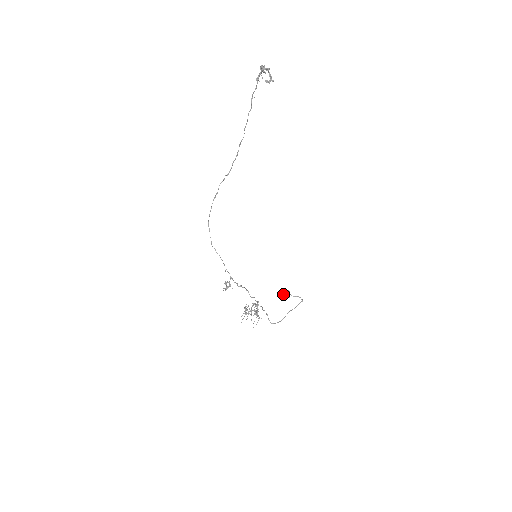
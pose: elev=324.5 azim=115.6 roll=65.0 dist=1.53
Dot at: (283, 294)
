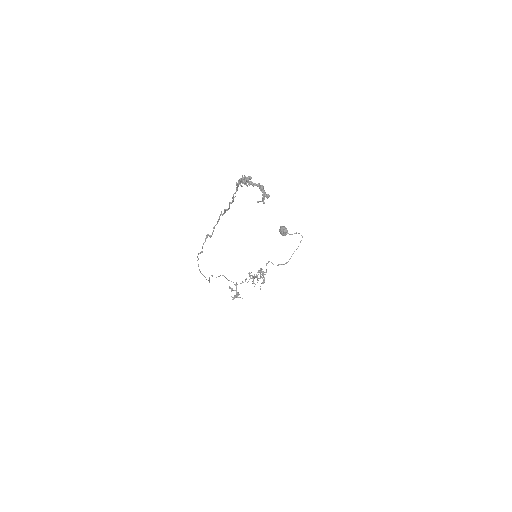
Dot at: (280, 232)
